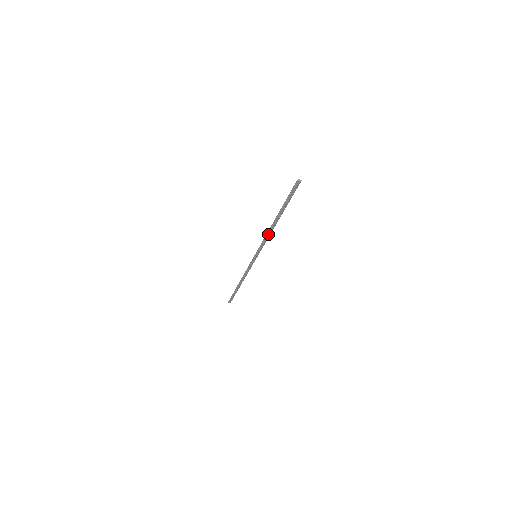
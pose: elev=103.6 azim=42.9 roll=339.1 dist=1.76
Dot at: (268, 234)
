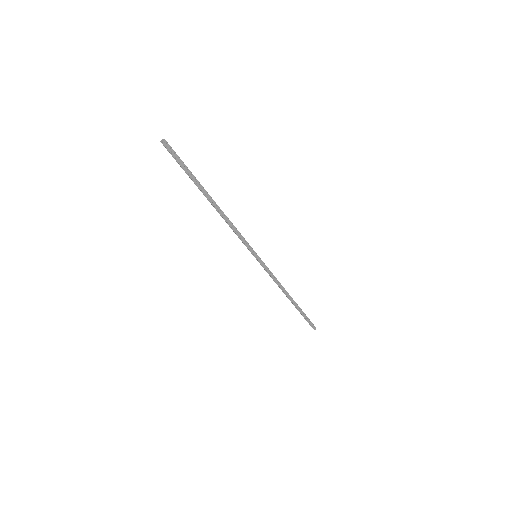
Dot at: (226, 222)
